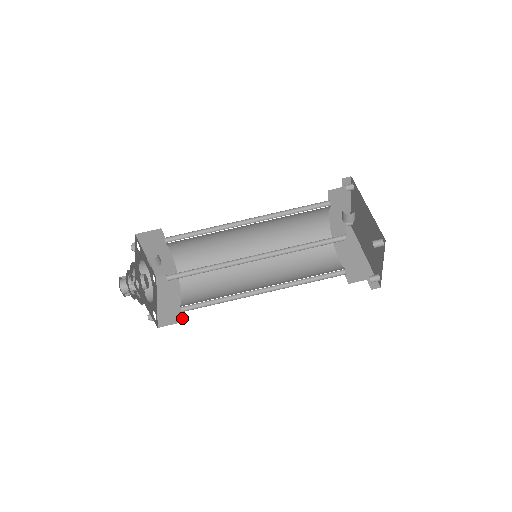
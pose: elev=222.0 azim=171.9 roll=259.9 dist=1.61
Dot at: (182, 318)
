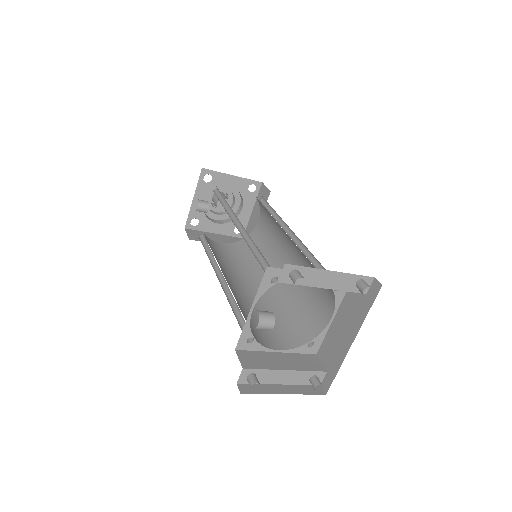
Dot at: occluded
